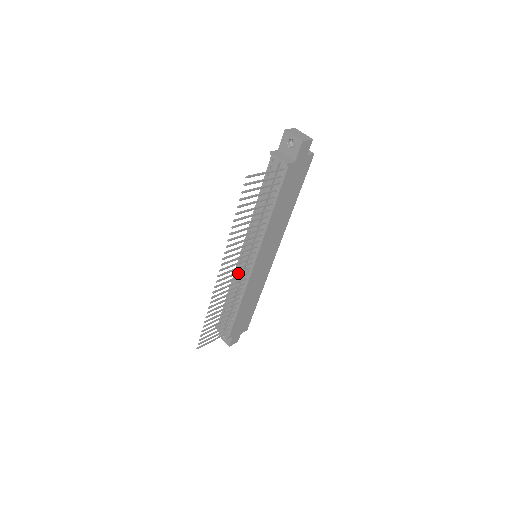
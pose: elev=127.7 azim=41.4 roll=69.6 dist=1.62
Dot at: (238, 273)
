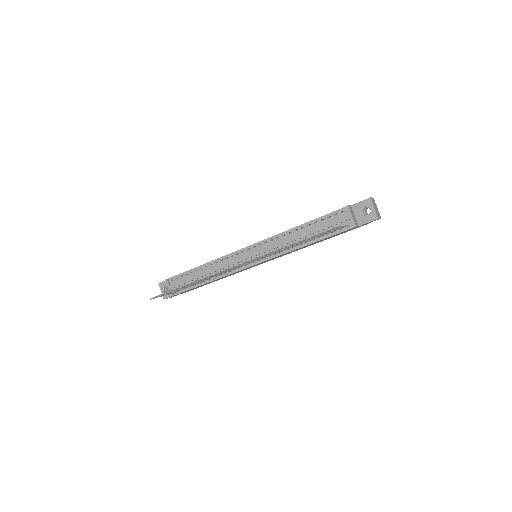
Dot at: occluded
